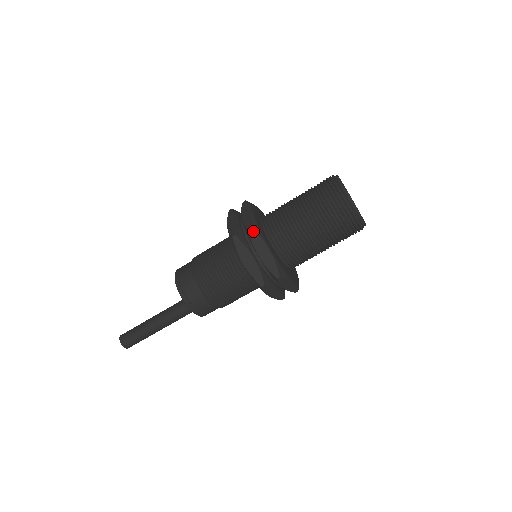
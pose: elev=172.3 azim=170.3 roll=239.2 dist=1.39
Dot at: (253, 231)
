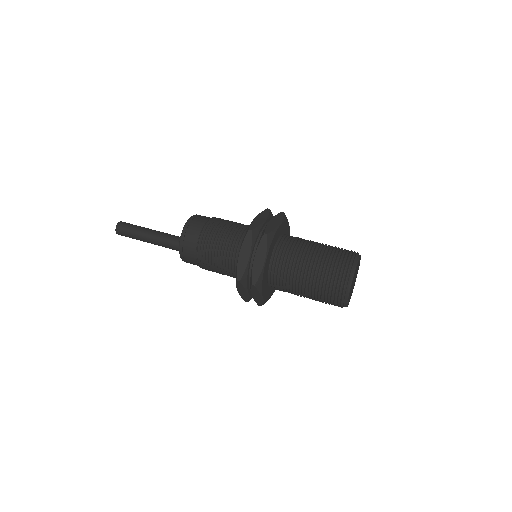
Dot at: (266, 239)
